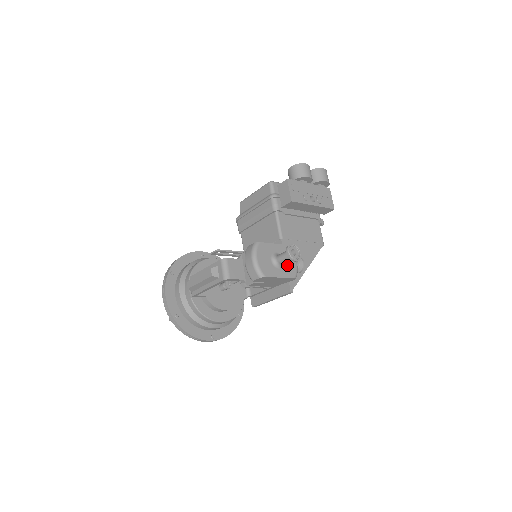
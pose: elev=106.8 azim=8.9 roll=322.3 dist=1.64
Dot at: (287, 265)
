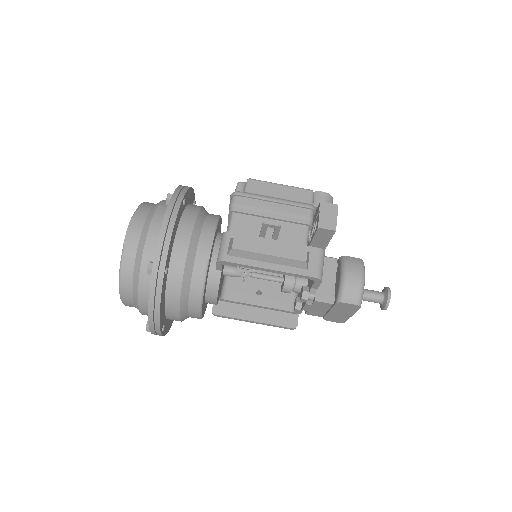
Dot at: occluded
